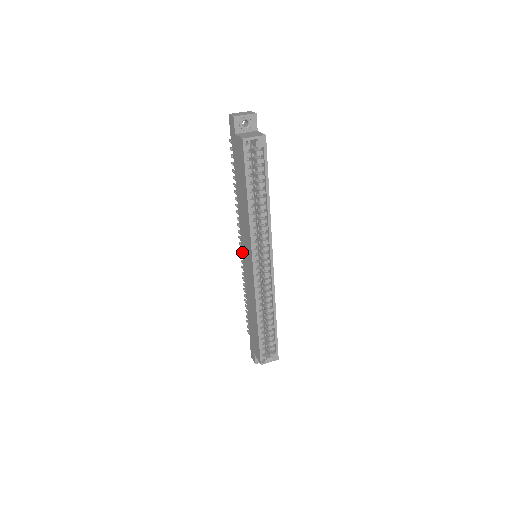
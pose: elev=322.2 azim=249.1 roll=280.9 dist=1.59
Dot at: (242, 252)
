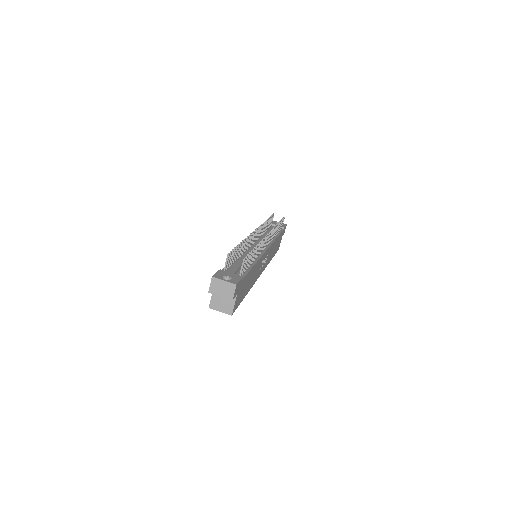
Dot at: occluded
